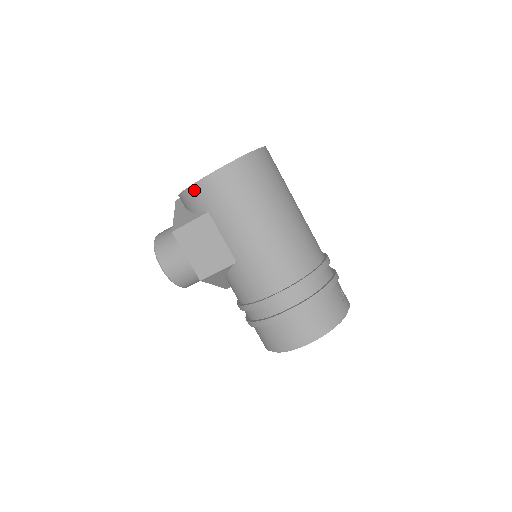
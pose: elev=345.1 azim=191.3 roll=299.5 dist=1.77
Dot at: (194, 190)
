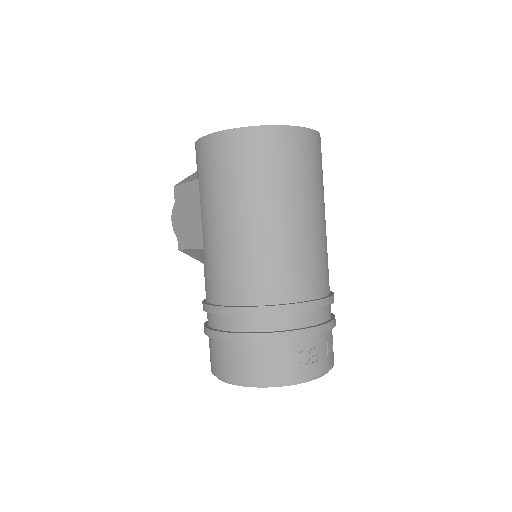
Dot at: (196, 149)
